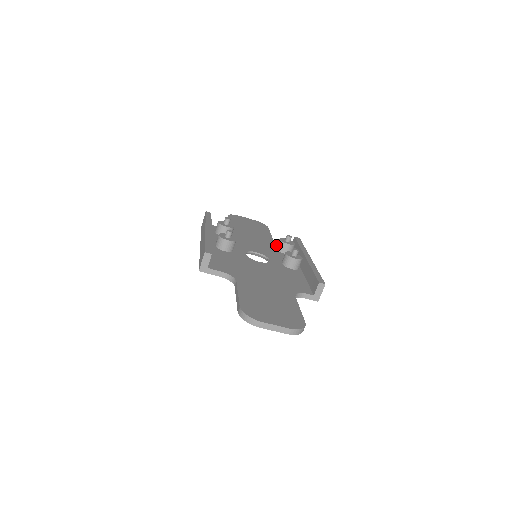
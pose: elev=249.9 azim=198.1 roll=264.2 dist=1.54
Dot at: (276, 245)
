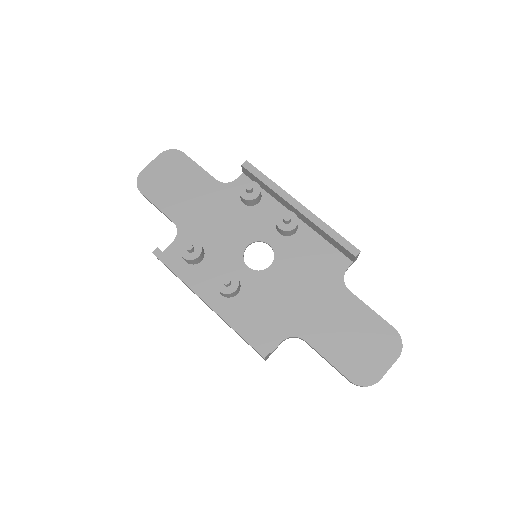
Dot at: (235, 194)
